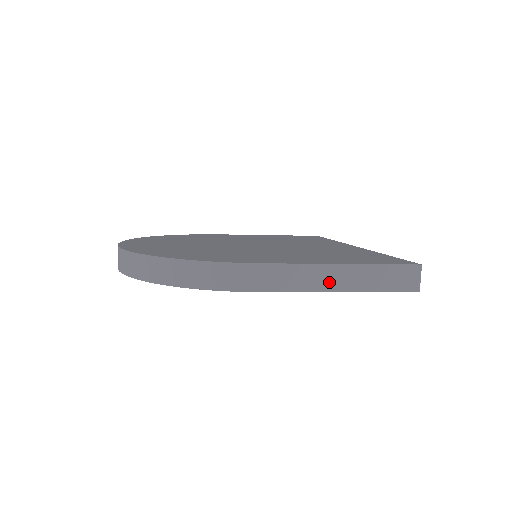
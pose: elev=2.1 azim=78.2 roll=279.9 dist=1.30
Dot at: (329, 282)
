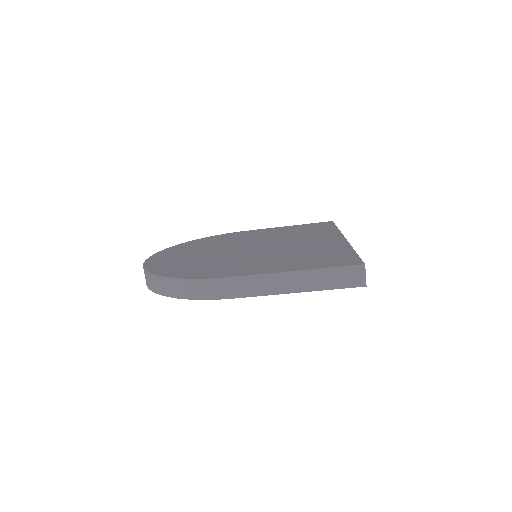
Dot at: (284, 286)
